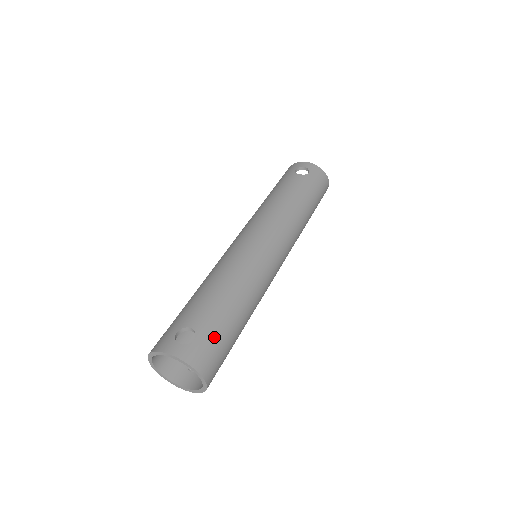
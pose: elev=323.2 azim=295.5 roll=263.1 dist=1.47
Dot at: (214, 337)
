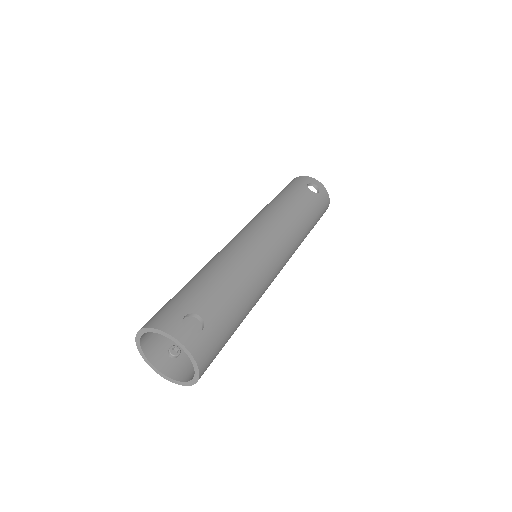
Dot at: (219, 334)
